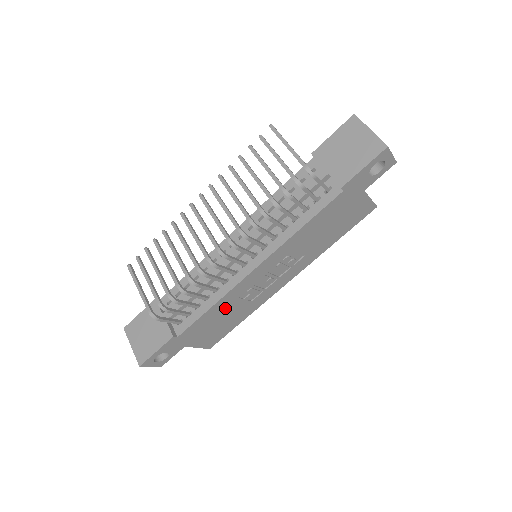
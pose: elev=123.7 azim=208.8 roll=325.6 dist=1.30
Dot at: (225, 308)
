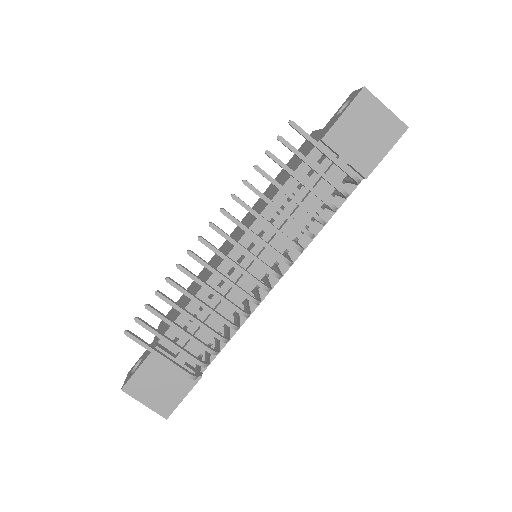
Dot at: occluded
